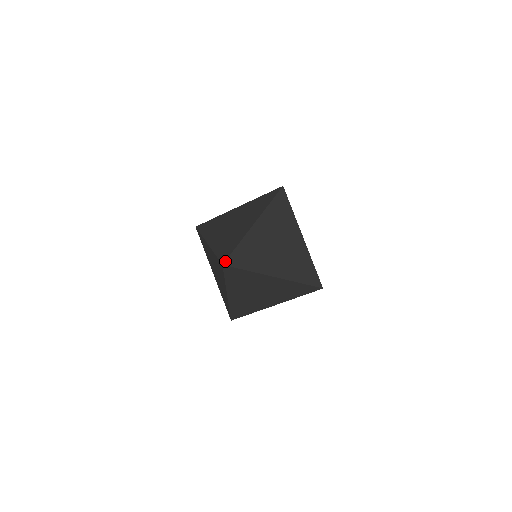
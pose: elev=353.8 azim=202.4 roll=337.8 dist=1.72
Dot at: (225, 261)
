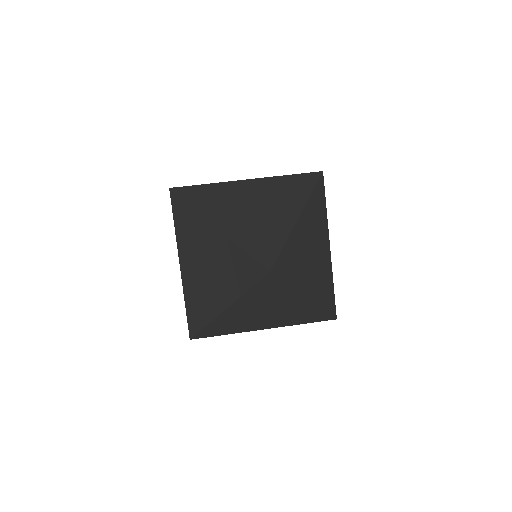
Dot at: (273, 266)
